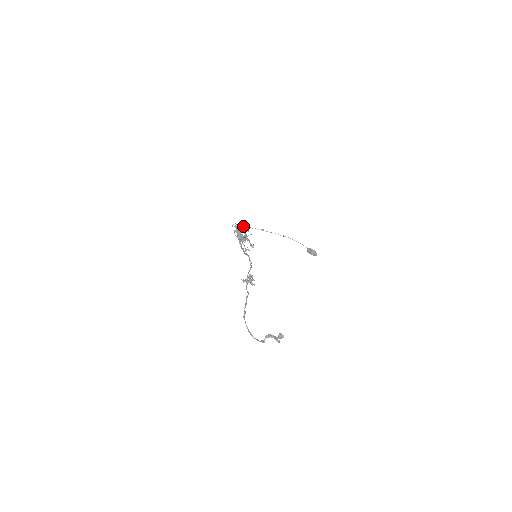
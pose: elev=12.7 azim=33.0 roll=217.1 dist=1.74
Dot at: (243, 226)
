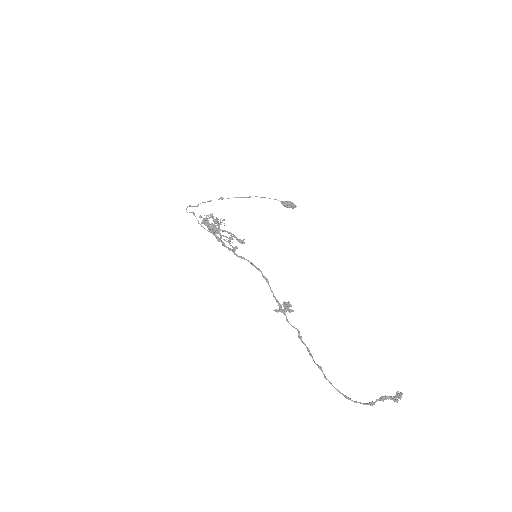
Dot at: occluded
